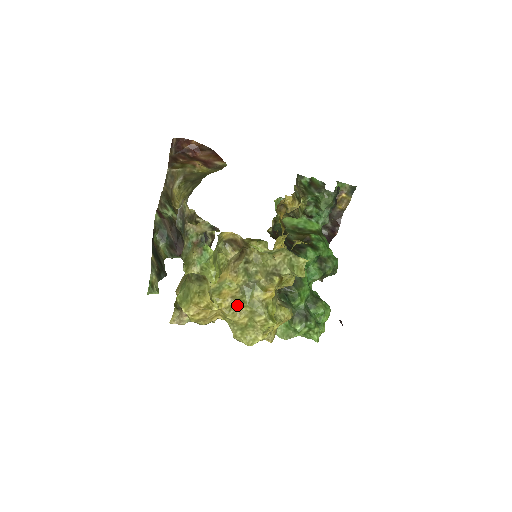
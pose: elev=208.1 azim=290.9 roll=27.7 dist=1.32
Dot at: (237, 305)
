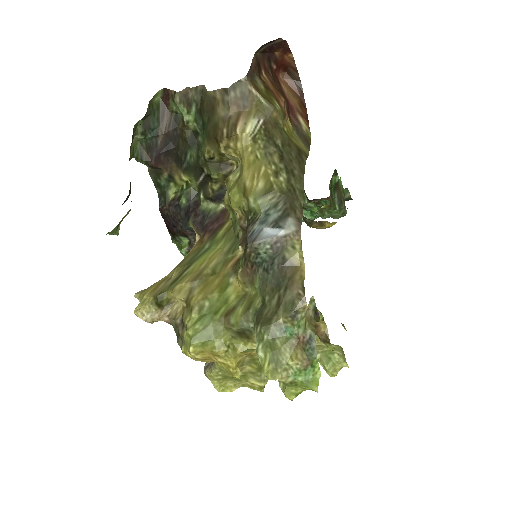
Dot at: (246, 362)
